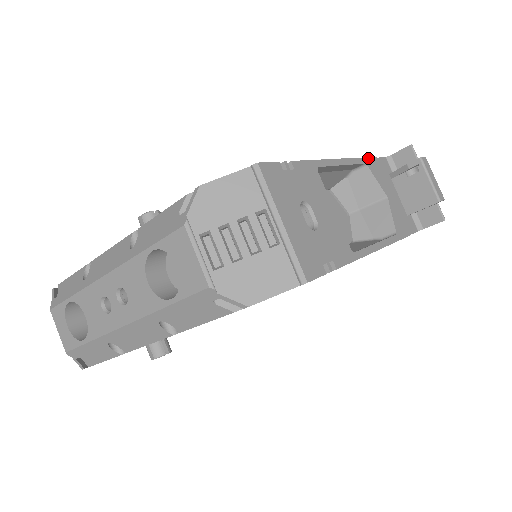
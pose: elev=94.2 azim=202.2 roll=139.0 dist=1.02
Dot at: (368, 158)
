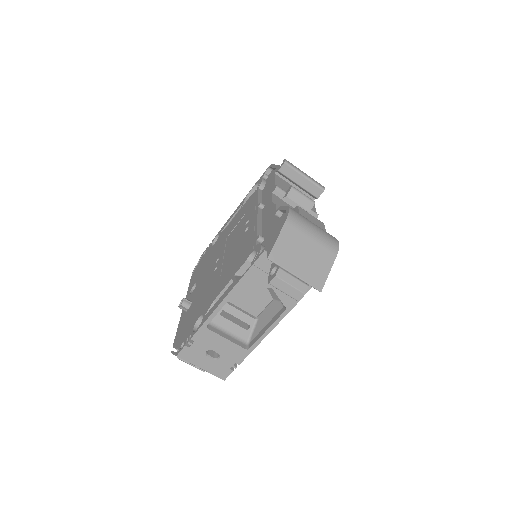
Dot at: (244, 276)
